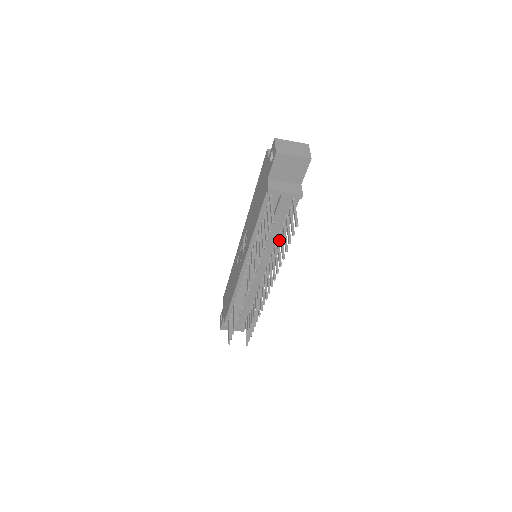
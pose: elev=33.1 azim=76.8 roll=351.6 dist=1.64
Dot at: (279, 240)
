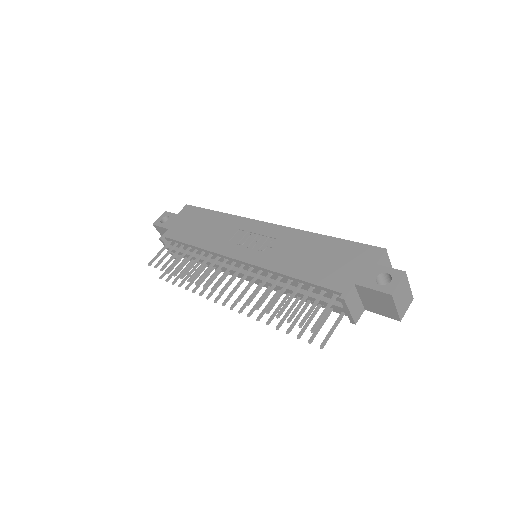
Dot at: occluded
